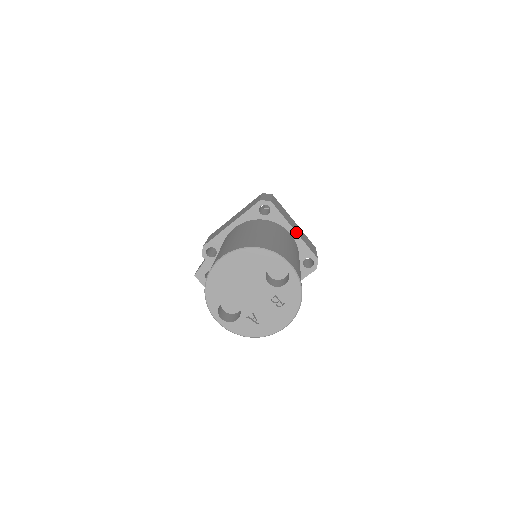
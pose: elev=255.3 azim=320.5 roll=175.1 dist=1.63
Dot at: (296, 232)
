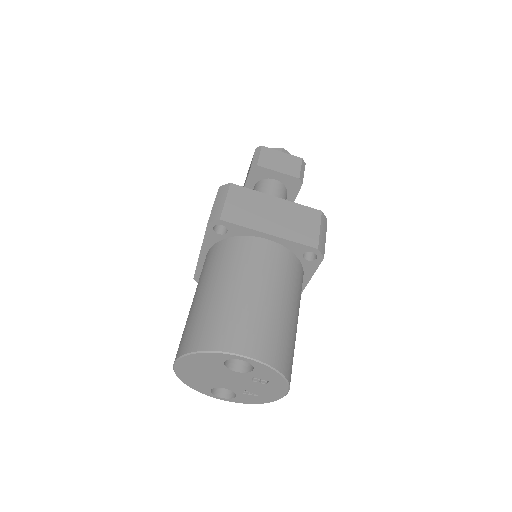
Dot at: (271, 235)
